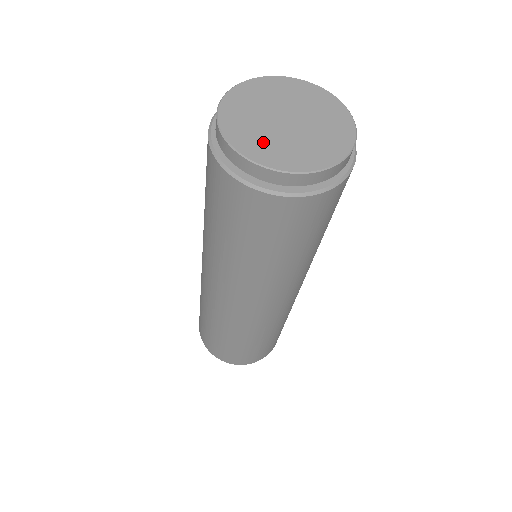
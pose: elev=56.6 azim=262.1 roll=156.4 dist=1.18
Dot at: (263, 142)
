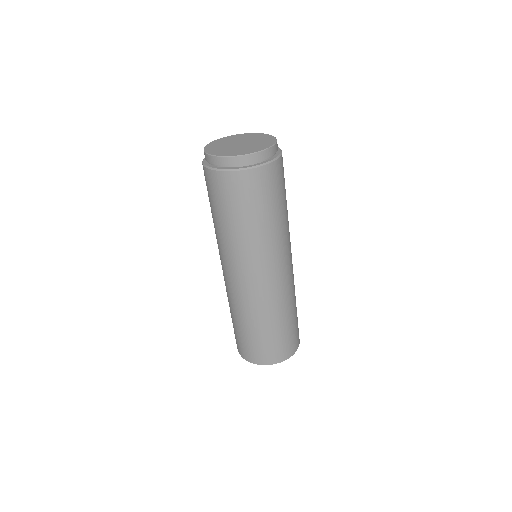
Dot at: (229, 151)
